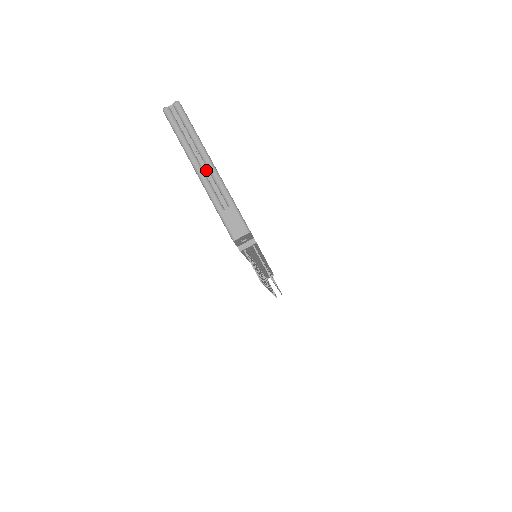
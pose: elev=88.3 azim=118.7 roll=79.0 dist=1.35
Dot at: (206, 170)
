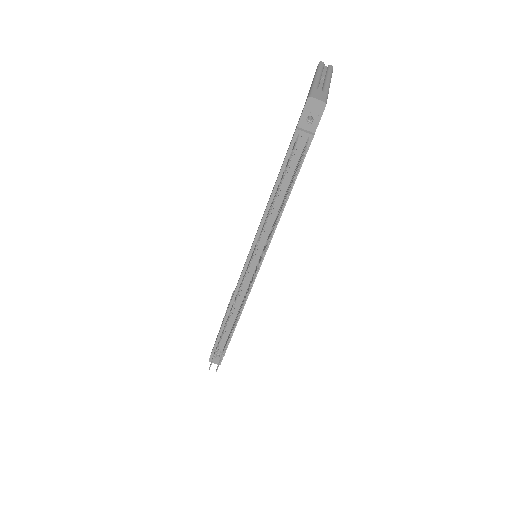
Dot at: (322, 82)
